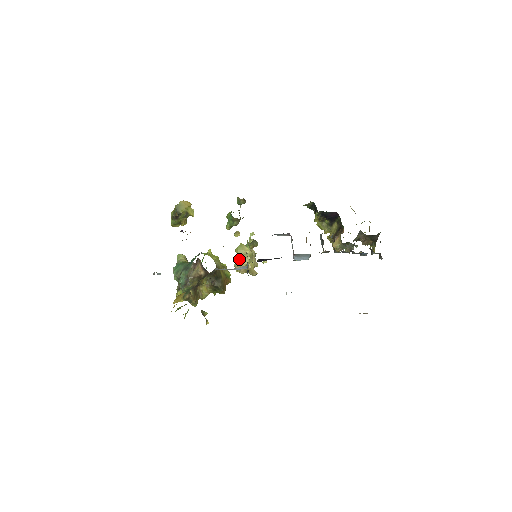
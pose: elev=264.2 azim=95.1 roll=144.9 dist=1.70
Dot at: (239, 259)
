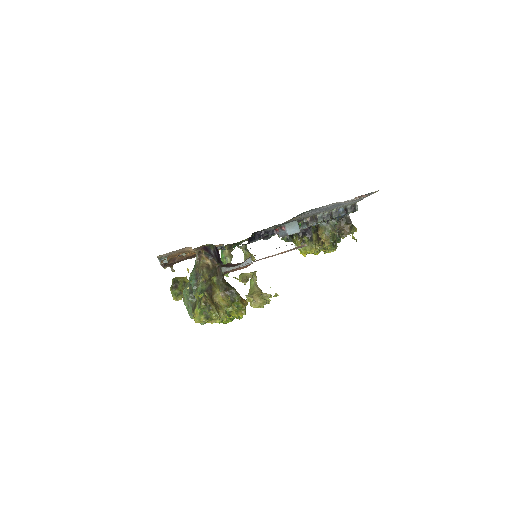
Dot at: (245, 278)
